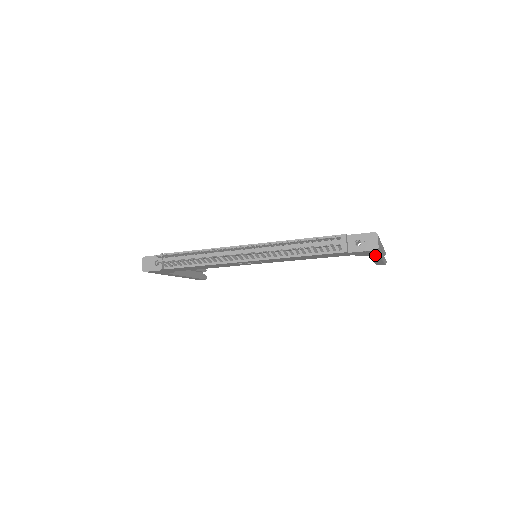
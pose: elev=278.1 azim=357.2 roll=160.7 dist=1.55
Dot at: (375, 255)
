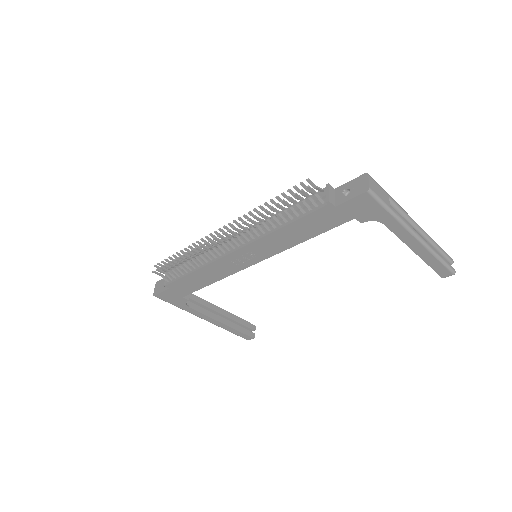
Dot at: (390, 220)
